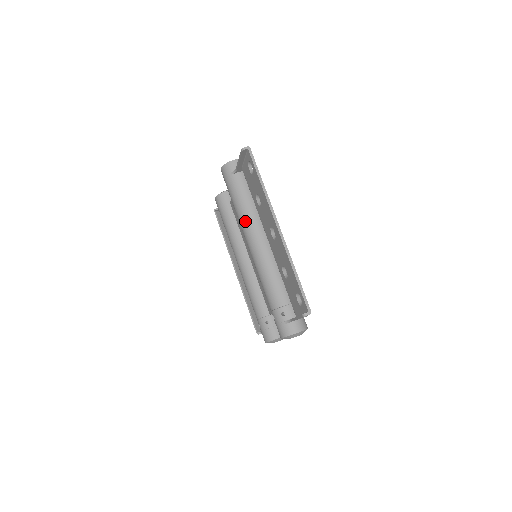
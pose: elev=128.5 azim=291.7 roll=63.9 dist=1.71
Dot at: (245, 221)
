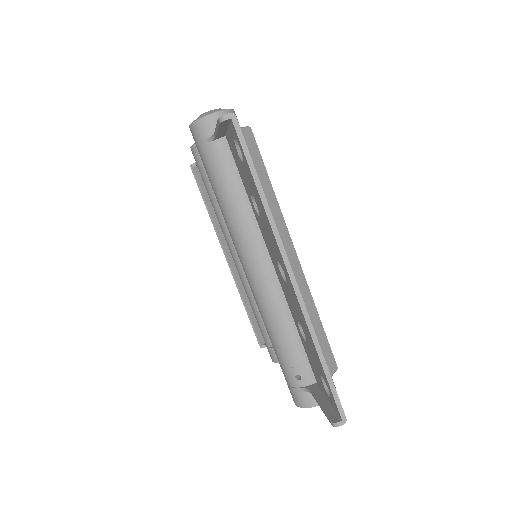
Dot at: (234, 227)
